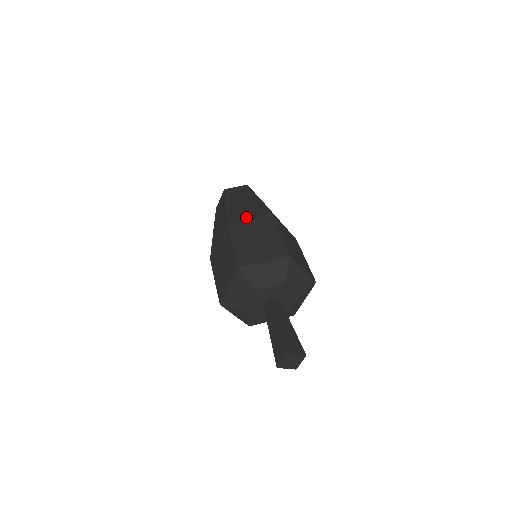
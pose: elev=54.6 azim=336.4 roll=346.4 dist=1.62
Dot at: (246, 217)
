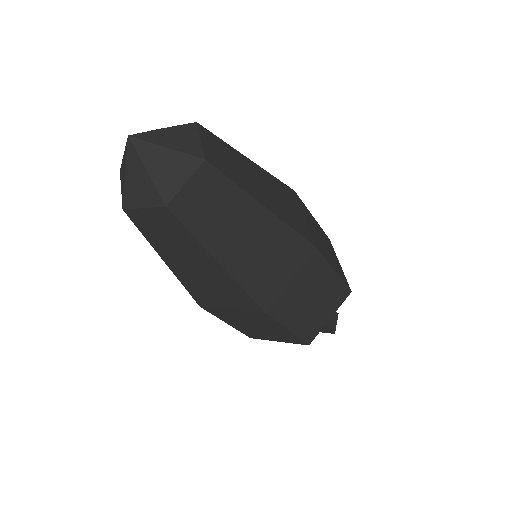
Dot at: (285, 281)
